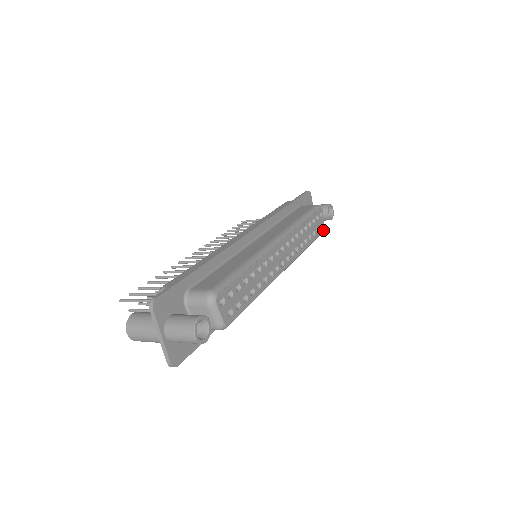
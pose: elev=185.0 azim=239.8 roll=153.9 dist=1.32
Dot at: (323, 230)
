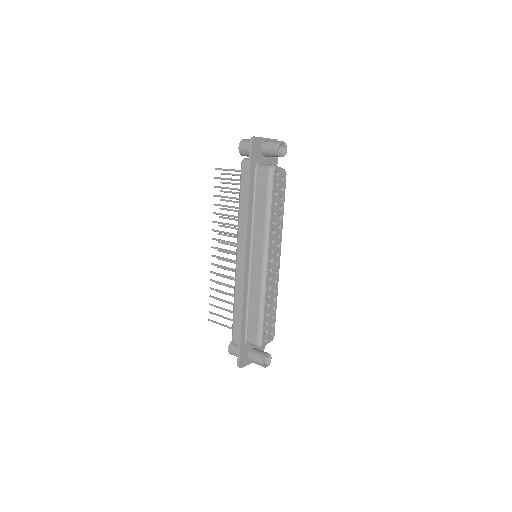
Dot at: occluded
